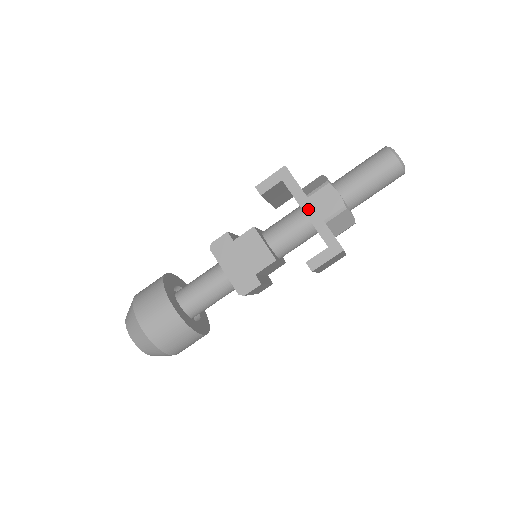
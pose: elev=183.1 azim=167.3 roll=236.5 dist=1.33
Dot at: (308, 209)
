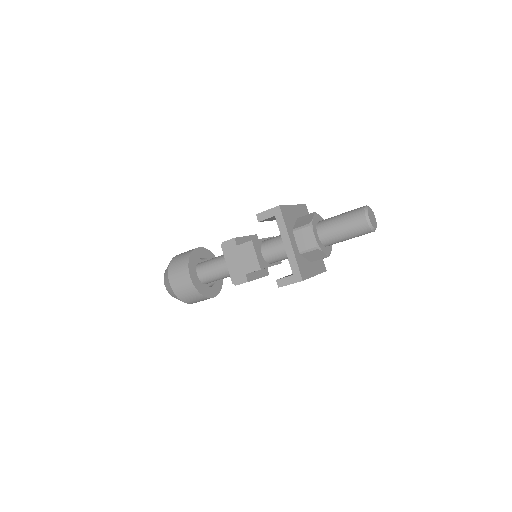
Dot at: (287, 243)
